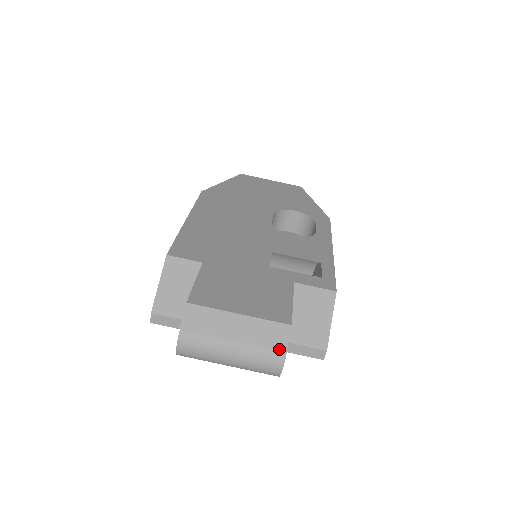
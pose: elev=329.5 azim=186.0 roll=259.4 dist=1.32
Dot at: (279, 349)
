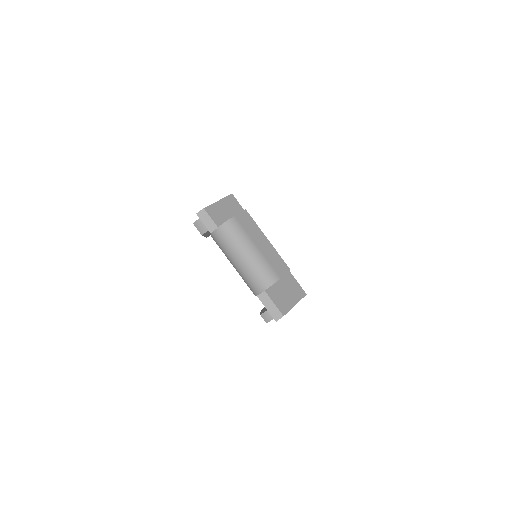
Dot at: (278, 273)
